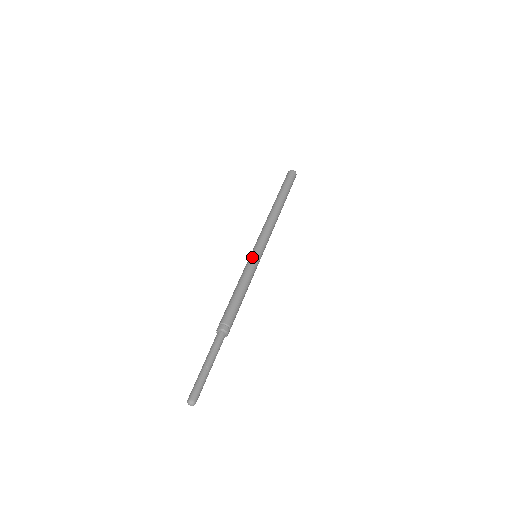
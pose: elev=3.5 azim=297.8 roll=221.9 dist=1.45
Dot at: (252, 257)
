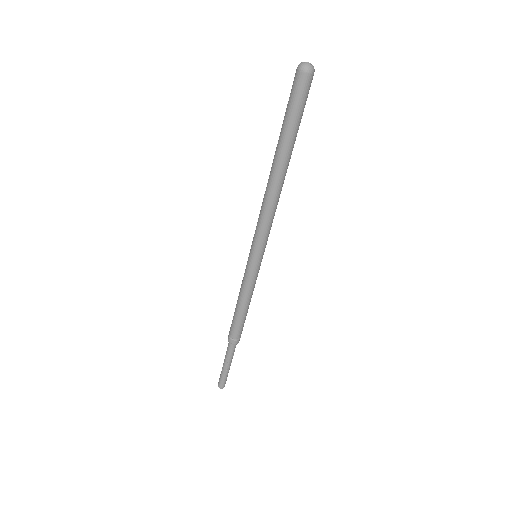
Dot at: (250, 266)
